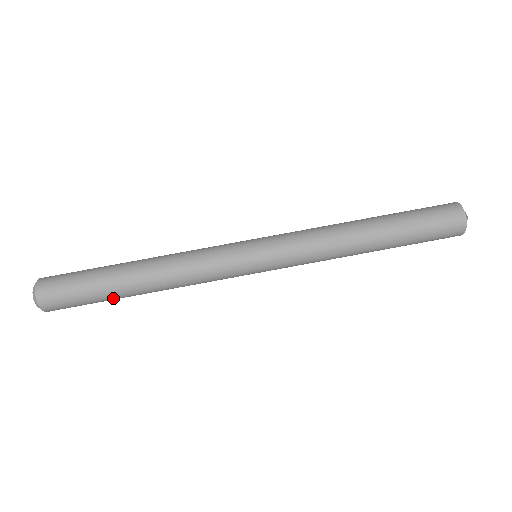
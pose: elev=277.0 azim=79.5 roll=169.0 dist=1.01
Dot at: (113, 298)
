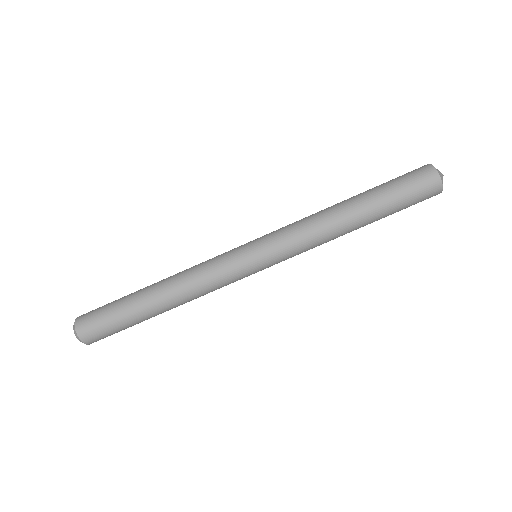
Dot at: (140, 320)
